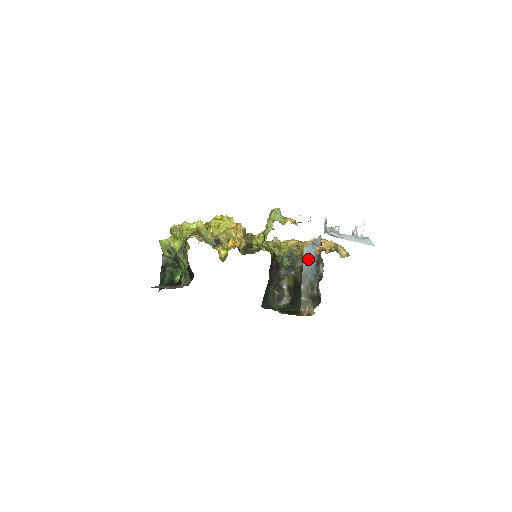
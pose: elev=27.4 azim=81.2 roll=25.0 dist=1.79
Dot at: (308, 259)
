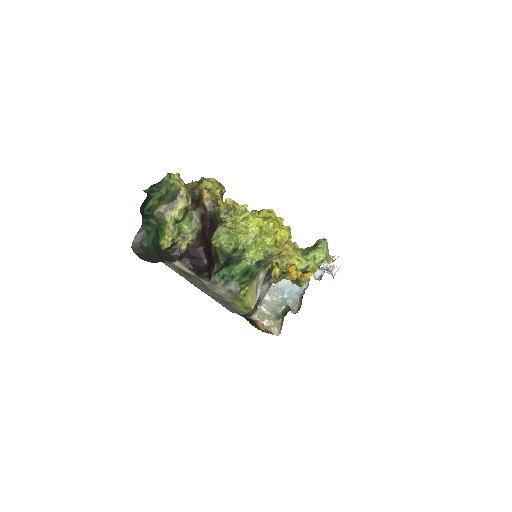
Dot at: occluded
